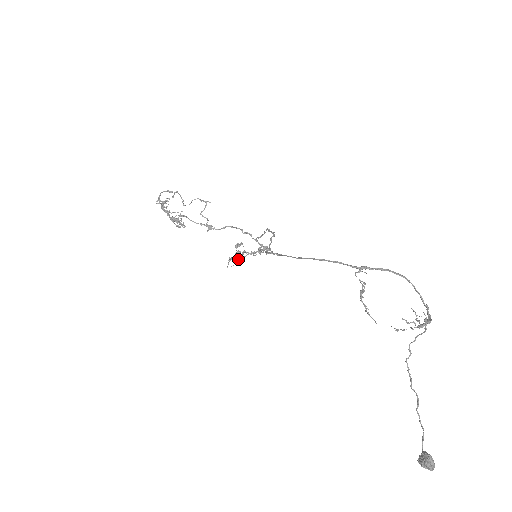
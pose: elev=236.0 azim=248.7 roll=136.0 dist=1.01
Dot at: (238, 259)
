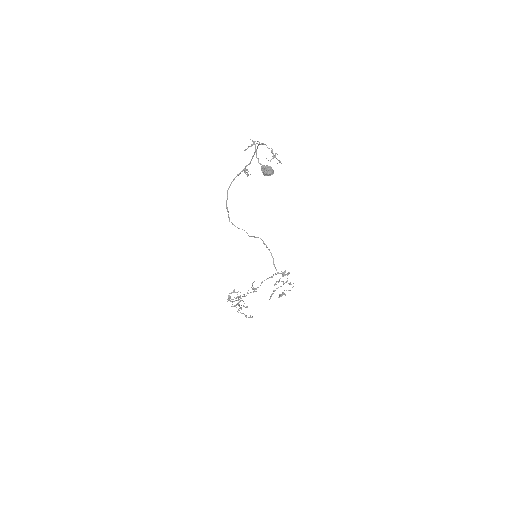
Dot at: (273, 291)
